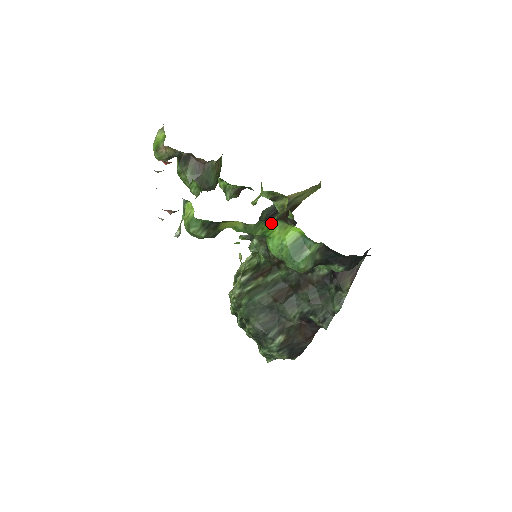
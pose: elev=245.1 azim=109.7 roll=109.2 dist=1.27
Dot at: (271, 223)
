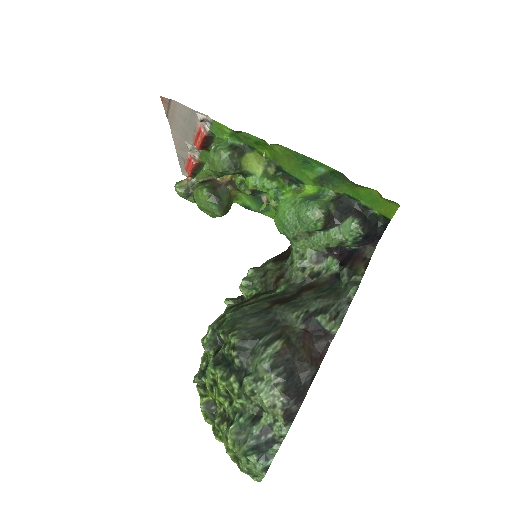
Dot at: (286, 184)
